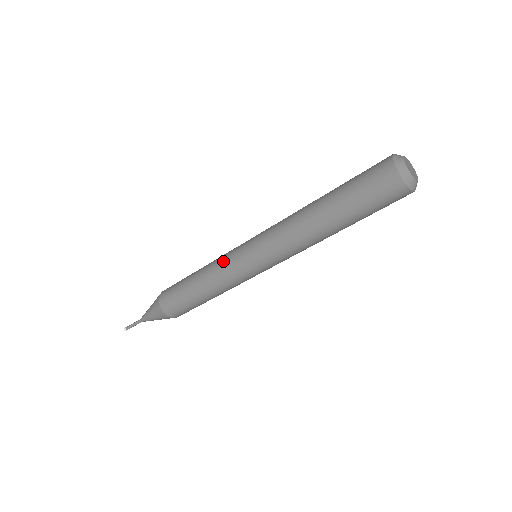
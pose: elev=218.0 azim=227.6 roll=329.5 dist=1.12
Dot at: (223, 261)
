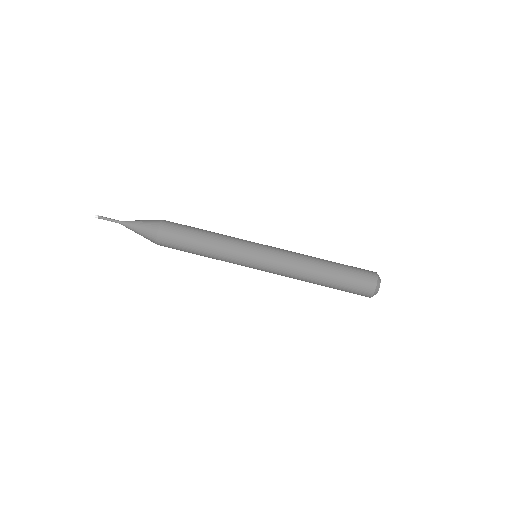
Dot at: (238, 238)
